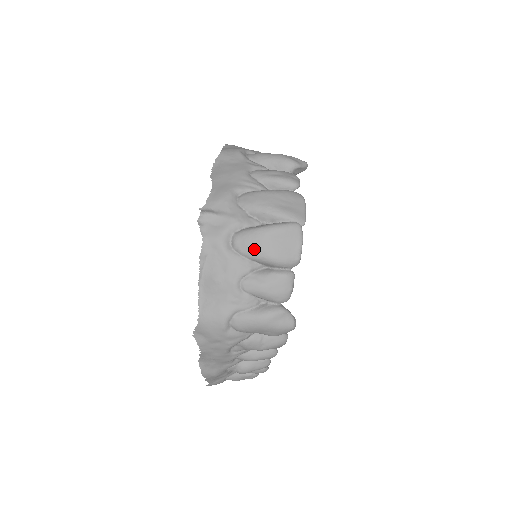
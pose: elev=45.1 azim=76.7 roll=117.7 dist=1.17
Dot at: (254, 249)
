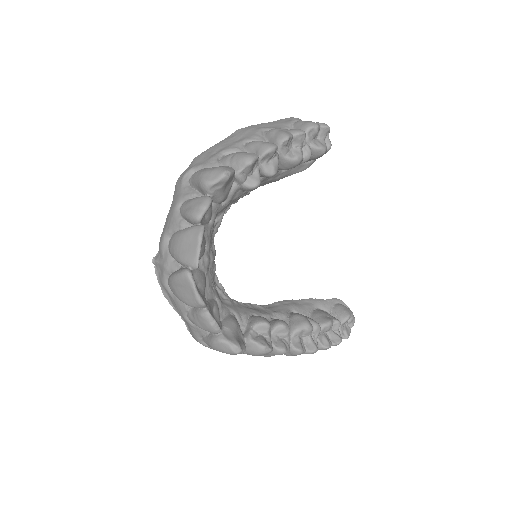
Dot at: (175, 295)
